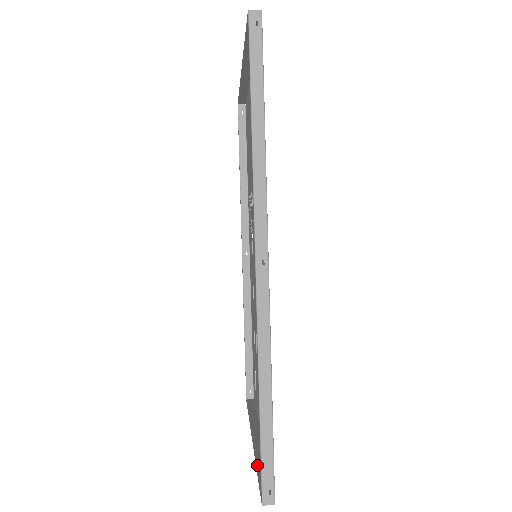
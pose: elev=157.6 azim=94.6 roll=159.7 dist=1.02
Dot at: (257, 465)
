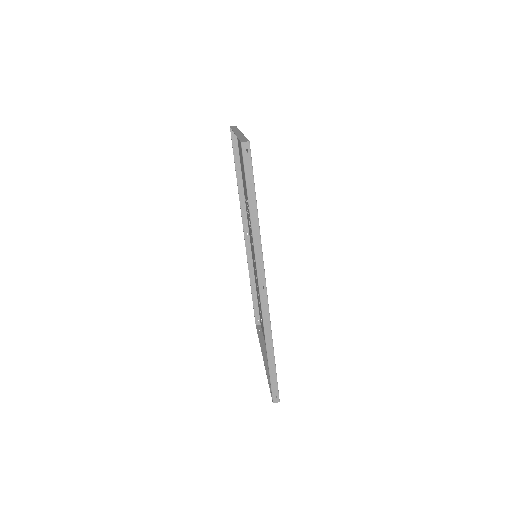
Dot at: (268, 378)
